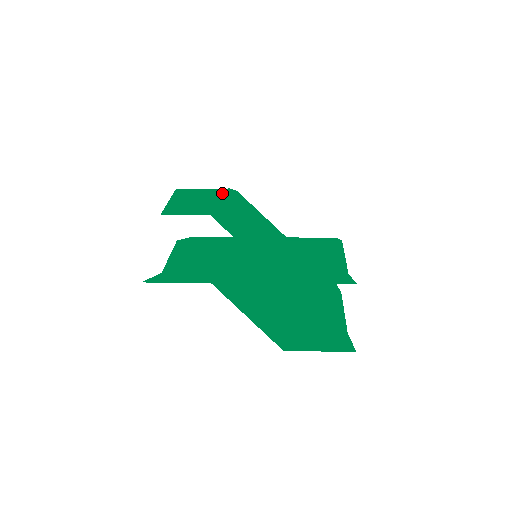
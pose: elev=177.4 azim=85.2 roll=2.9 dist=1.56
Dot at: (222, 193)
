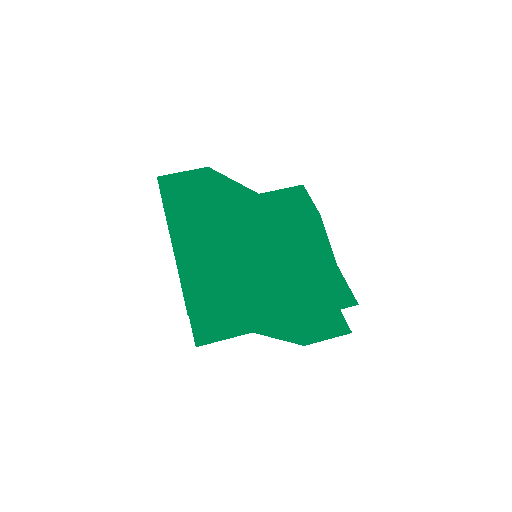
Dot at: (216, 211)
